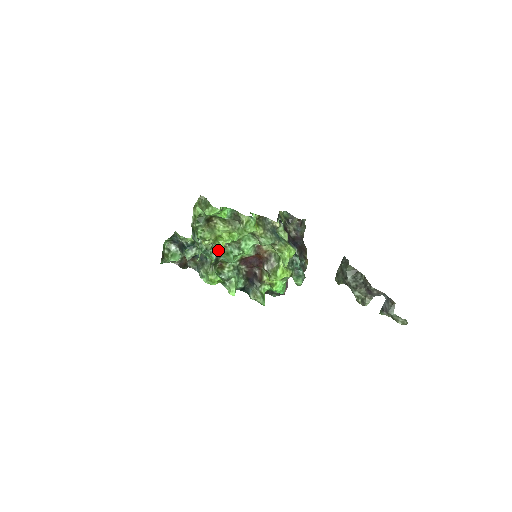
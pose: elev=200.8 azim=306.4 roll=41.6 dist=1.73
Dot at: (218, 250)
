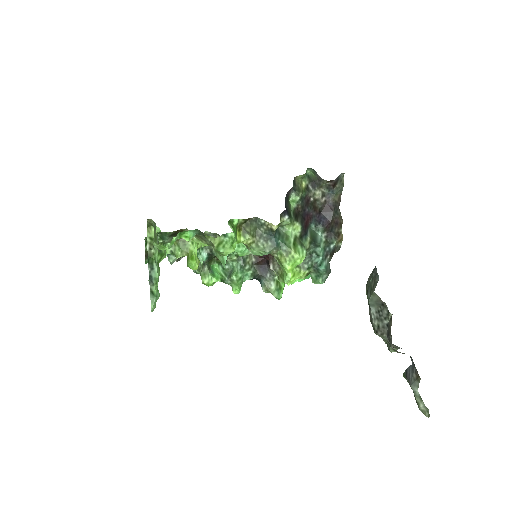
Dot at: (209, 246)
